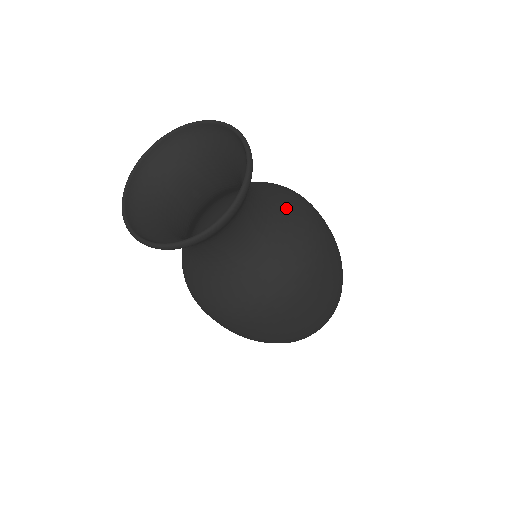
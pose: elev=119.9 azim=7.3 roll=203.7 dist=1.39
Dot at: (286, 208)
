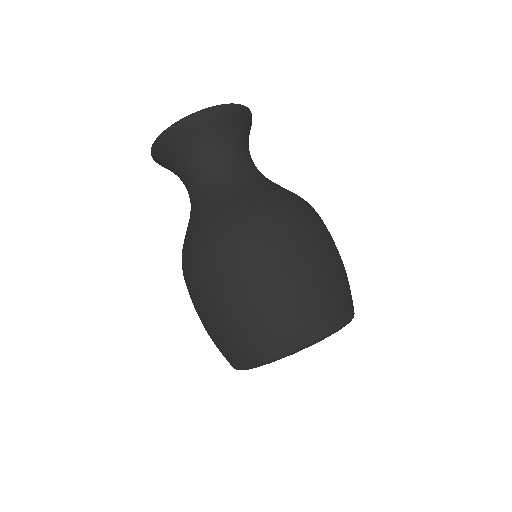
Dot at: (280, 186)
